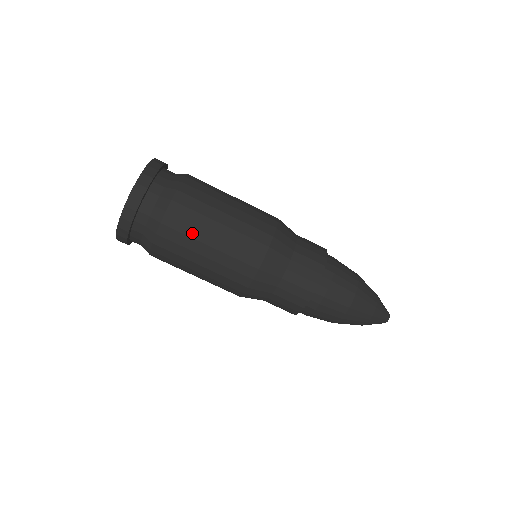
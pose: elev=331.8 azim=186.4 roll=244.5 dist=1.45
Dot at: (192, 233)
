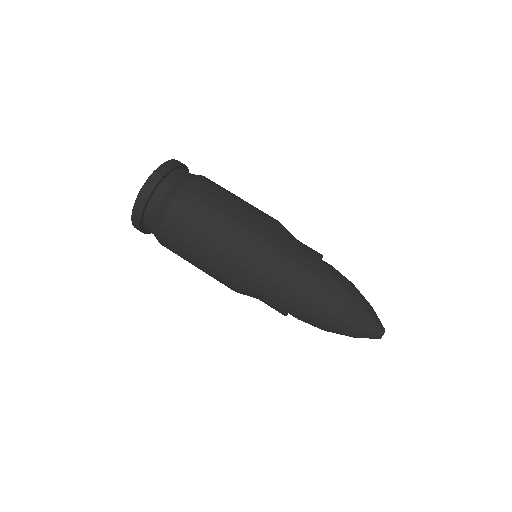
Dot at: (181, 252)
